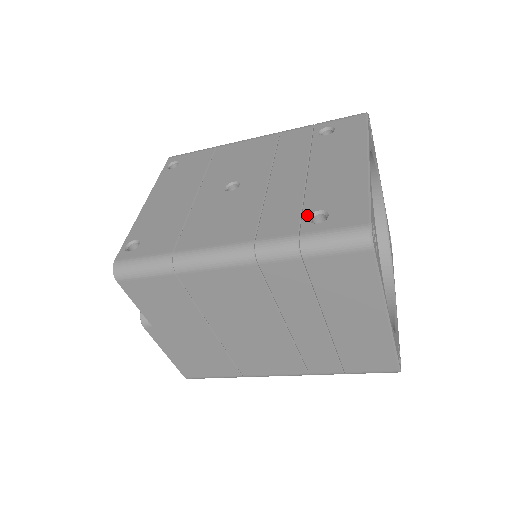
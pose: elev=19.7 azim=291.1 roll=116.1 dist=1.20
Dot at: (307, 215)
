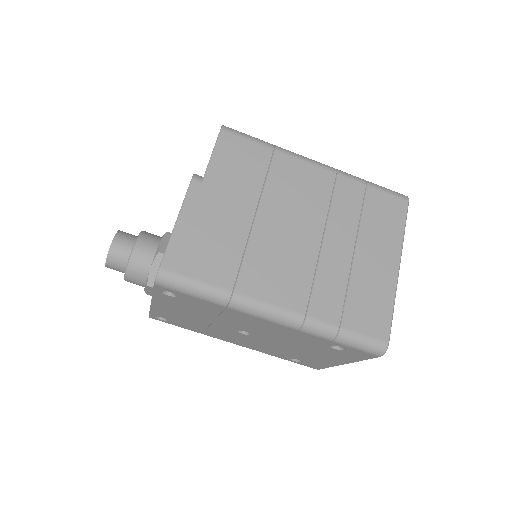
Dot at: occluded
